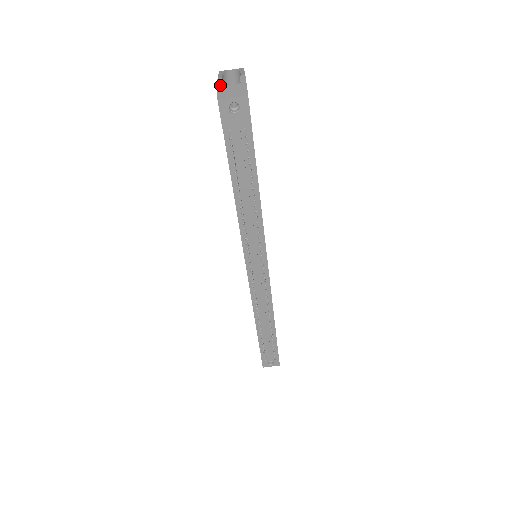
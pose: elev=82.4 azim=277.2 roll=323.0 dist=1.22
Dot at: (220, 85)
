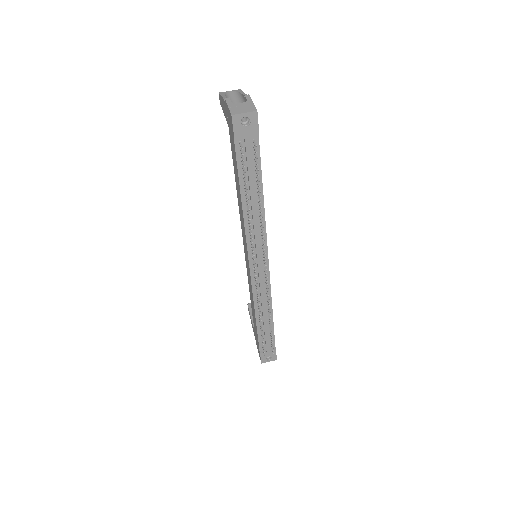
Dot at: (230, 103)
